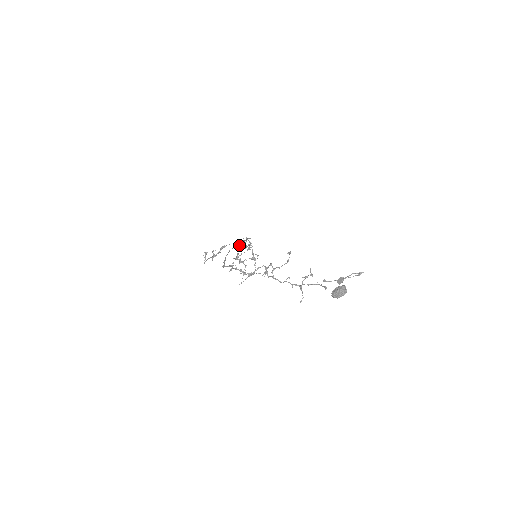
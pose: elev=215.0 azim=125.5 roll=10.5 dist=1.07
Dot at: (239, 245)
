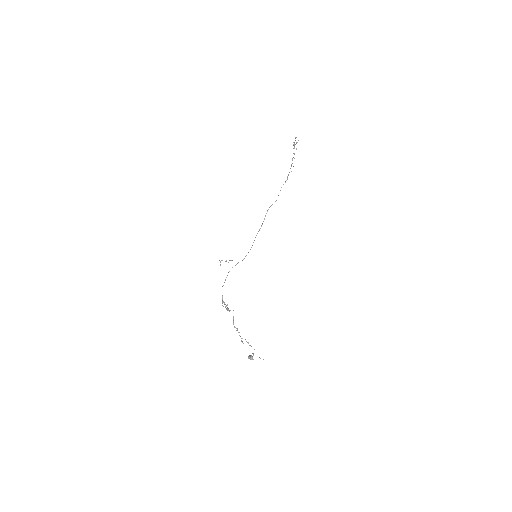
Dot at: (294, 142)
